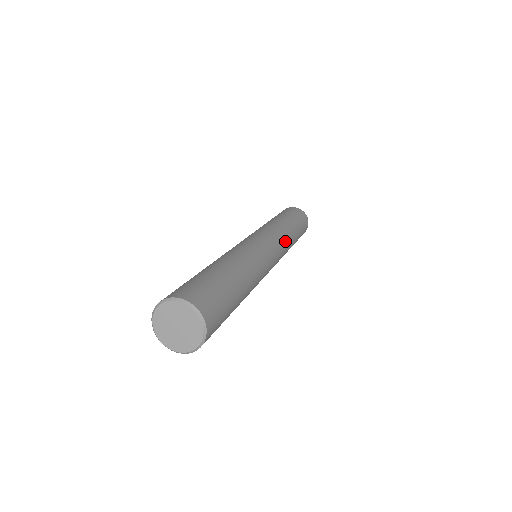
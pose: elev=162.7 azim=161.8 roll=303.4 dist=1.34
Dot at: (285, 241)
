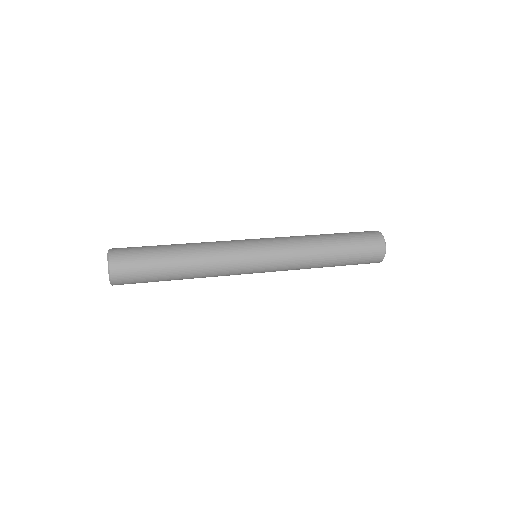
Dot at: (295, 253)
